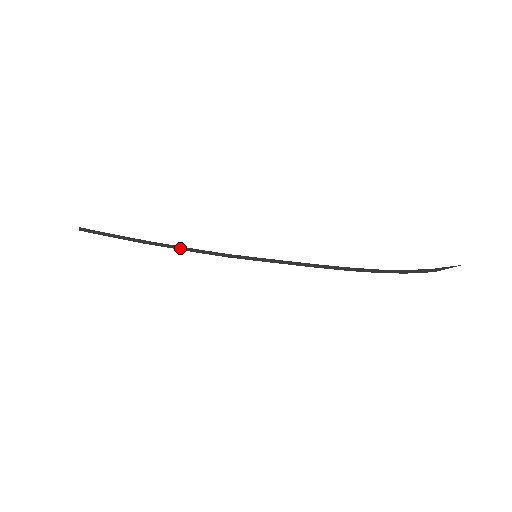
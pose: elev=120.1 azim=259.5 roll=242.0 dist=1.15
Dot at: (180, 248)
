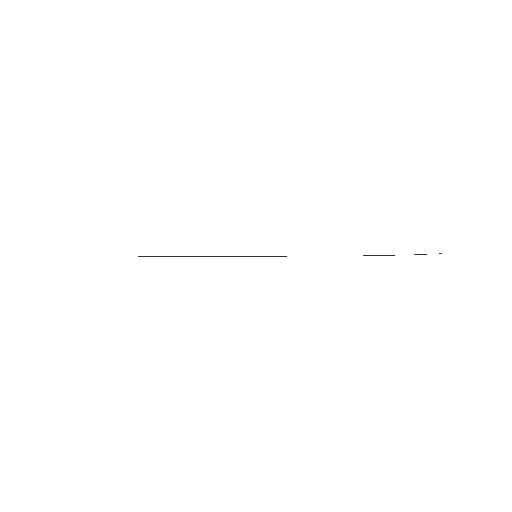
Dot at: (178, 256)
